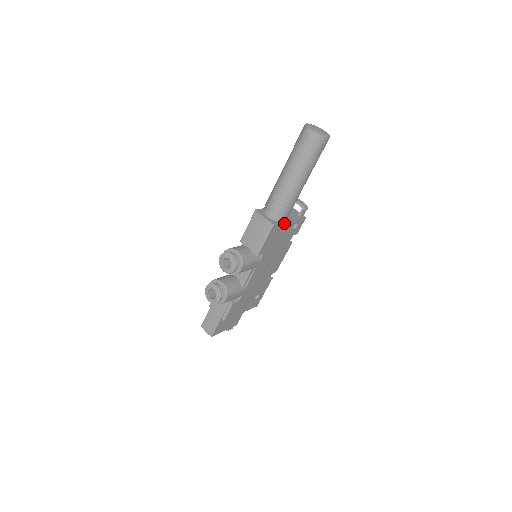
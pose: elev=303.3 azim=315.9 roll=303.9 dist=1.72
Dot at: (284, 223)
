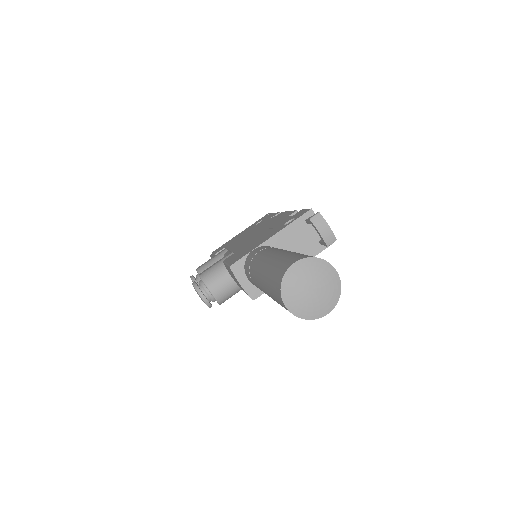
Dot at: occluded
